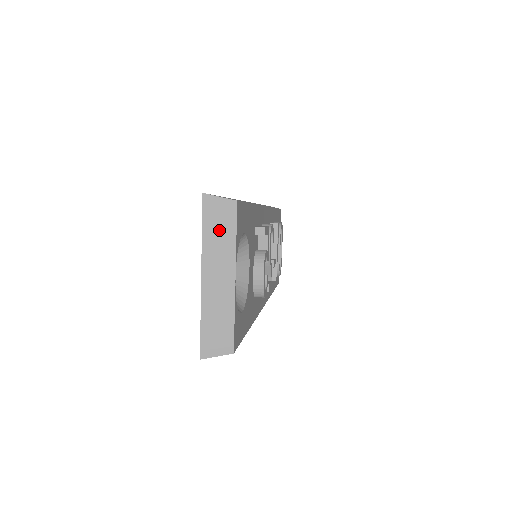
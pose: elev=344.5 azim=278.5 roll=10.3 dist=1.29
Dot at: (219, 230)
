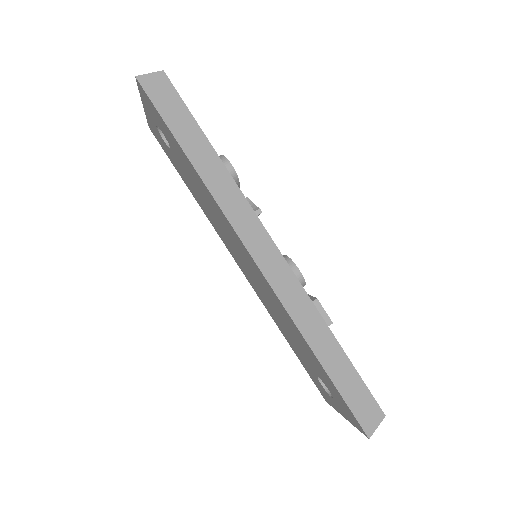
Dot at: occluded
